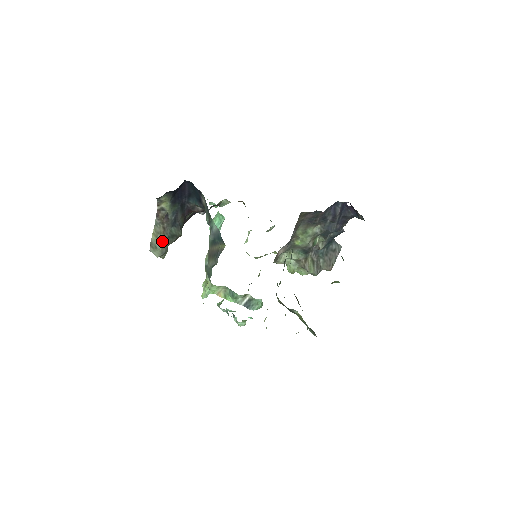
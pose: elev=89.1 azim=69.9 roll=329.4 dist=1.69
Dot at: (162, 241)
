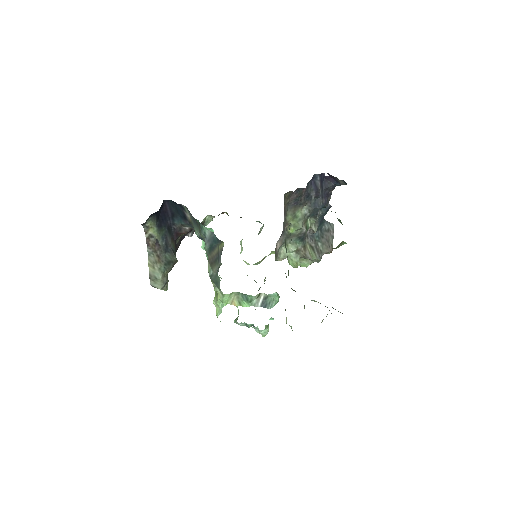
Dot at: (160, 270)
